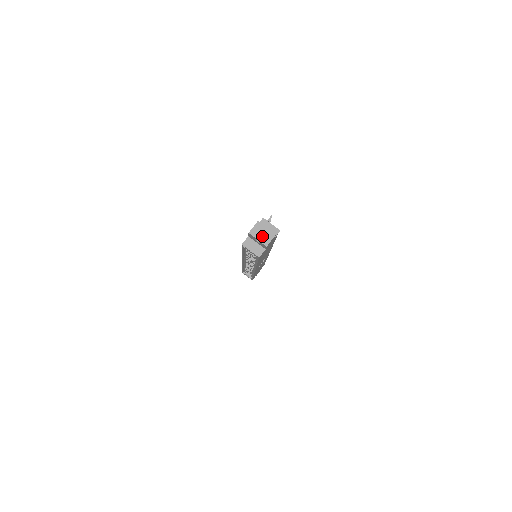
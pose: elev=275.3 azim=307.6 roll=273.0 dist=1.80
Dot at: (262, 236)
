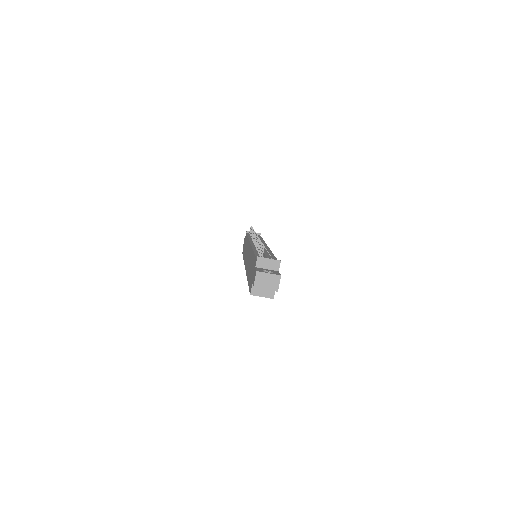
Dot at: (268, 284)
